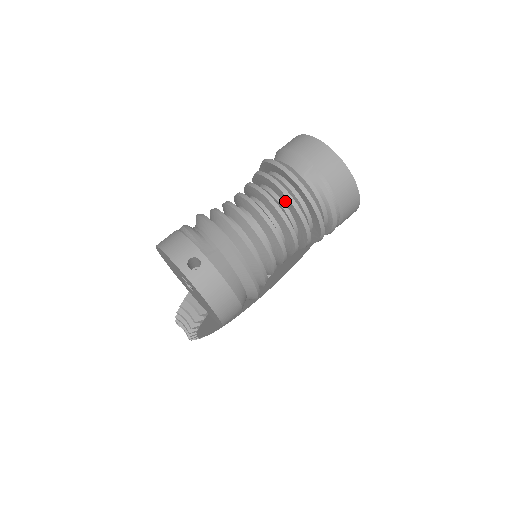
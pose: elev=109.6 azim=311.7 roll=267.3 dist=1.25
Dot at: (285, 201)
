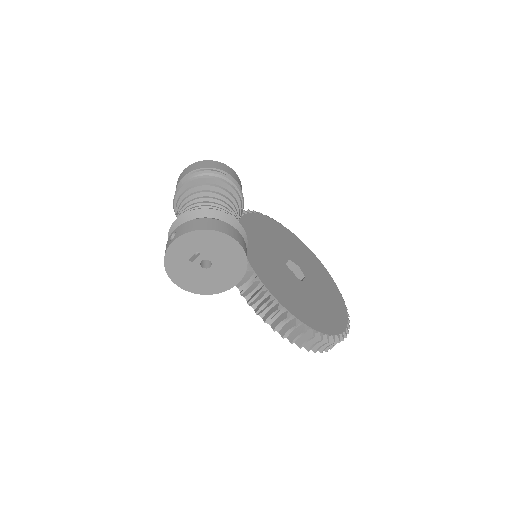
Dot at: occluded
